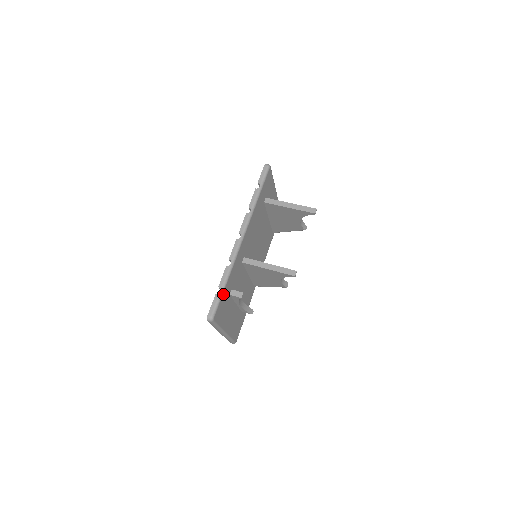
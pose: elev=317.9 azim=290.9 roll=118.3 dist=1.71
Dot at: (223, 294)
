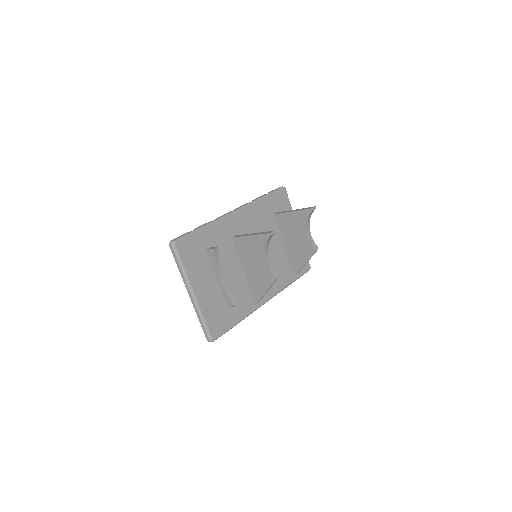
Dot at: (195, 235)
